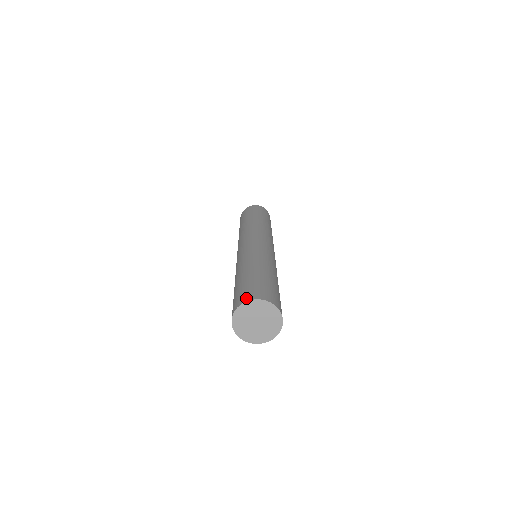
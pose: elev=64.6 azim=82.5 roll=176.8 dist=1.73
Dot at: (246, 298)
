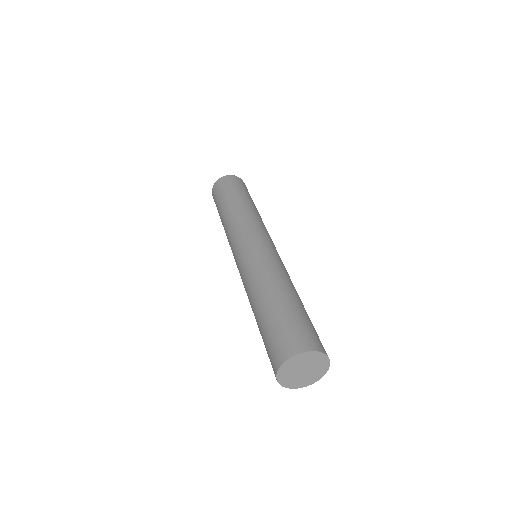
Dot at: (315, 346)
